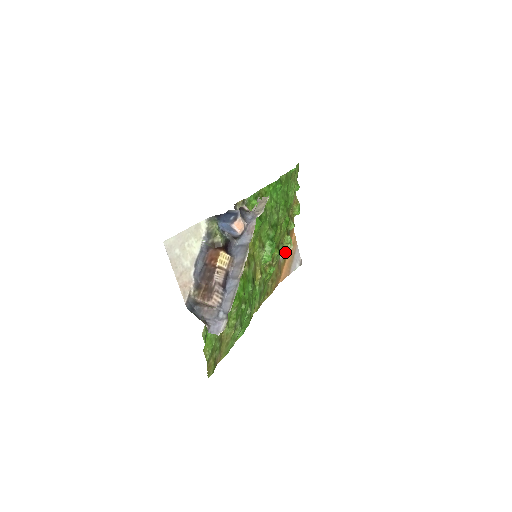
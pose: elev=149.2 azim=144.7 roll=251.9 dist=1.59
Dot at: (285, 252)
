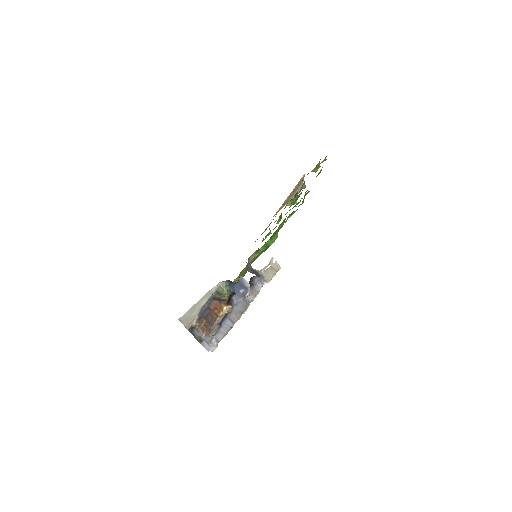
Dot at: (287, 205)
